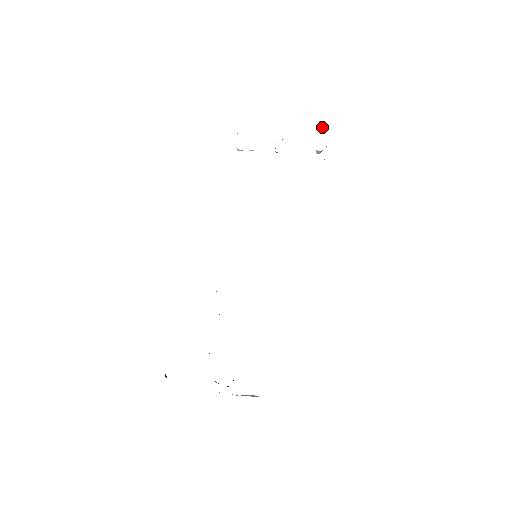
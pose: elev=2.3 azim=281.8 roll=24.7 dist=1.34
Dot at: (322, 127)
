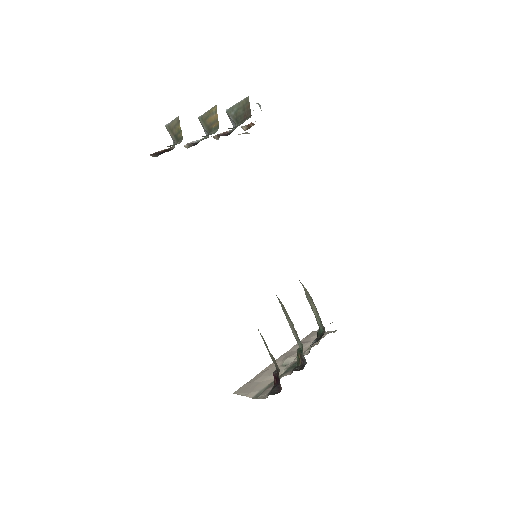
Dot at: (261, 110)
